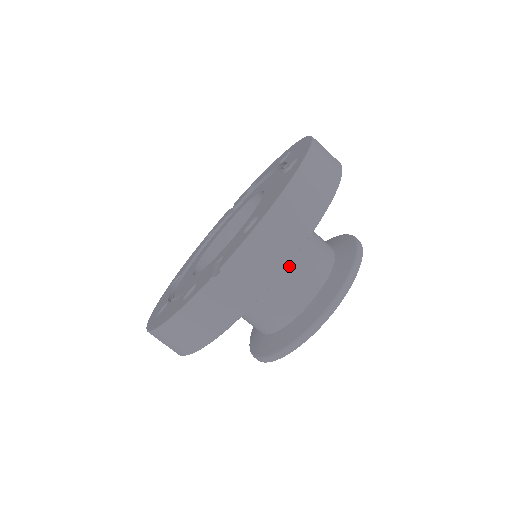
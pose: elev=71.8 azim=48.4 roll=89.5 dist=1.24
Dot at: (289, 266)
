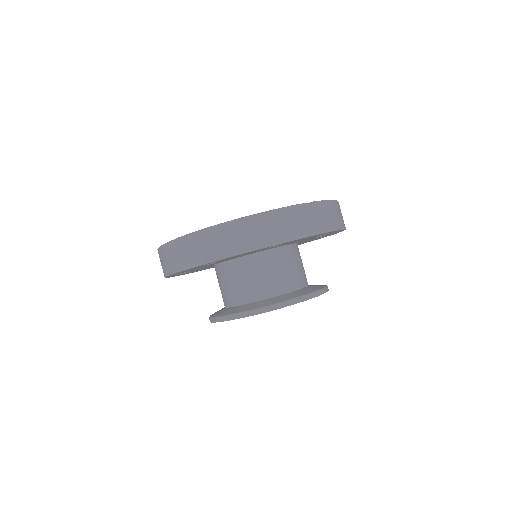
Dot at: (298, 258)
